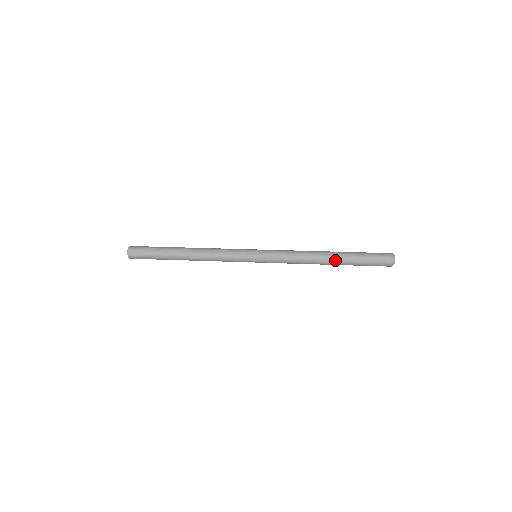
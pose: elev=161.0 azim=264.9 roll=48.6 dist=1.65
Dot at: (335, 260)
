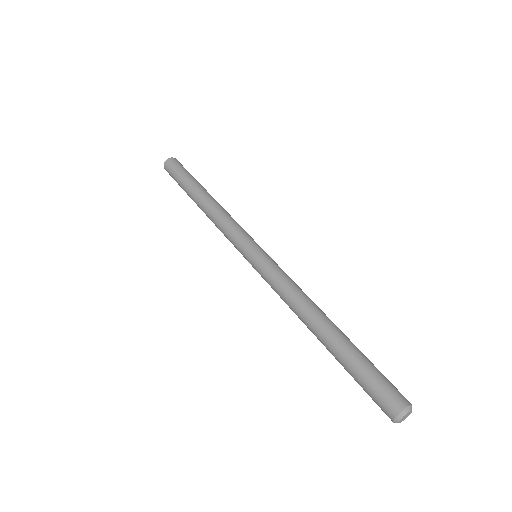
Dot at: (323, 344)
